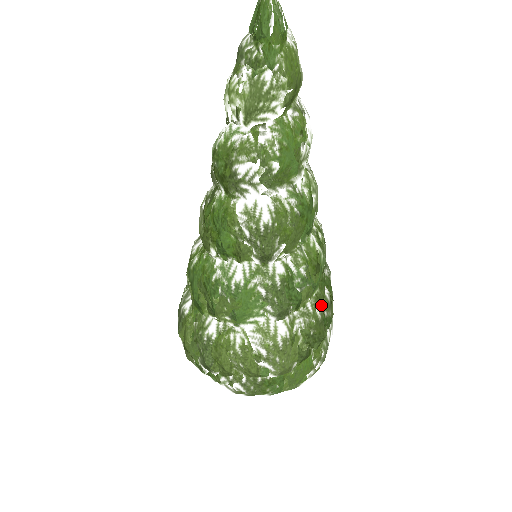
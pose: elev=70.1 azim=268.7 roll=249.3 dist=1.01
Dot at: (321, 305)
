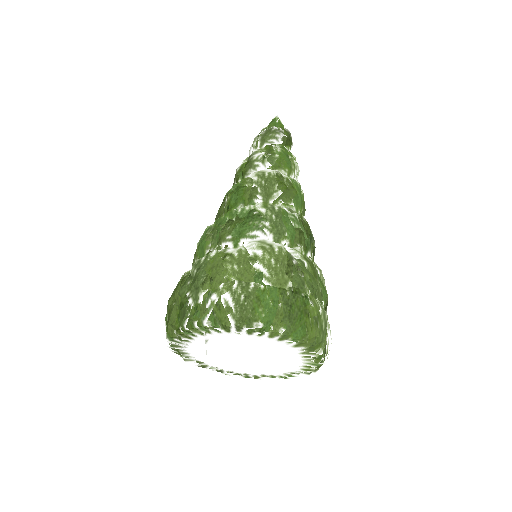
Dot at: (314, 262)
